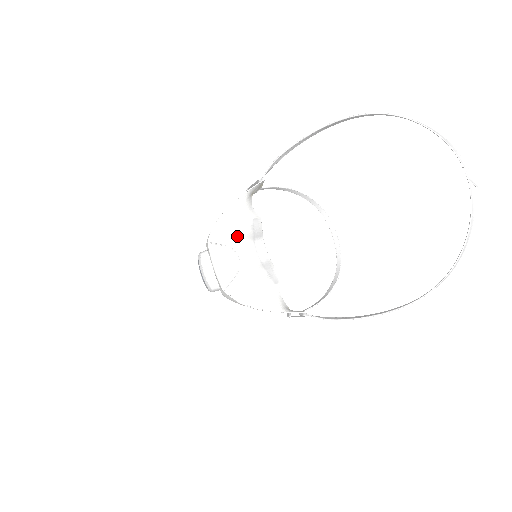
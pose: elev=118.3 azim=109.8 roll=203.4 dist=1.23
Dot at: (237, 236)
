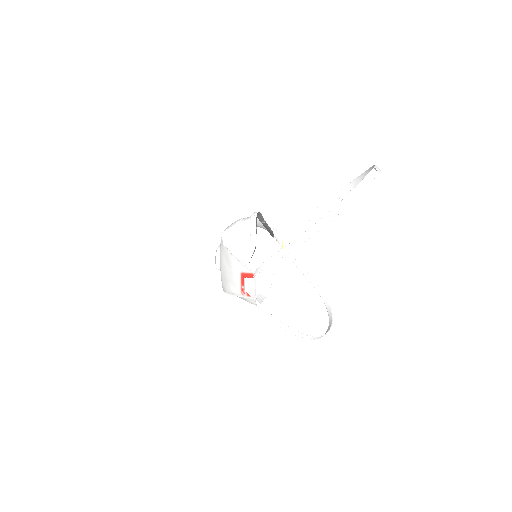
Dot at: occluded
